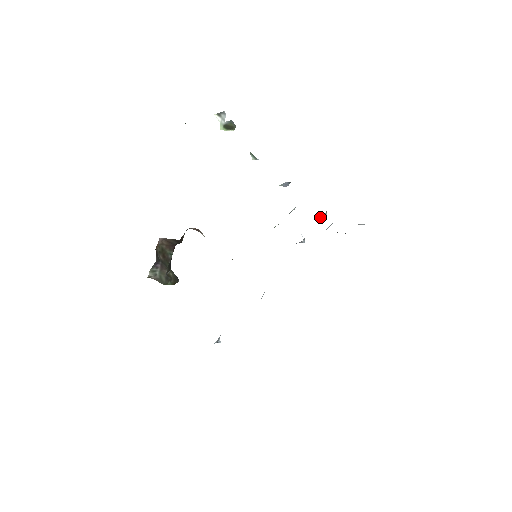
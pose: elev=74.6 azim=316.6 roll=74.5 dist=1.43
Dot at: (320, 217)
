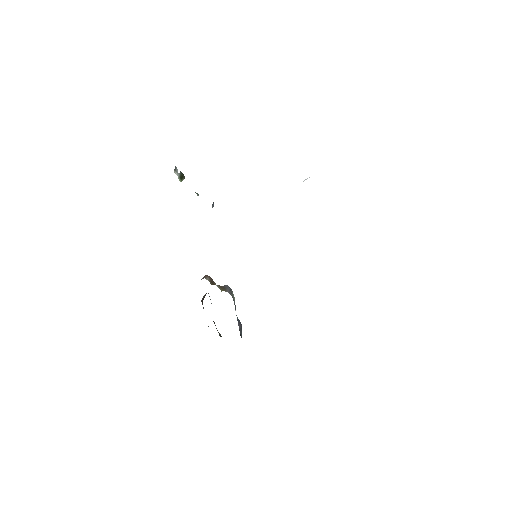
Dot at: occluded
